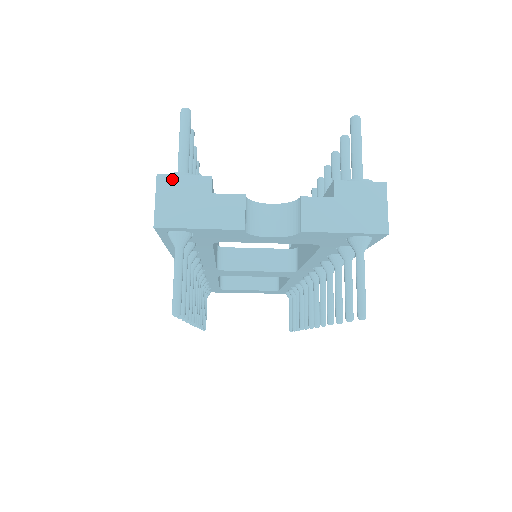
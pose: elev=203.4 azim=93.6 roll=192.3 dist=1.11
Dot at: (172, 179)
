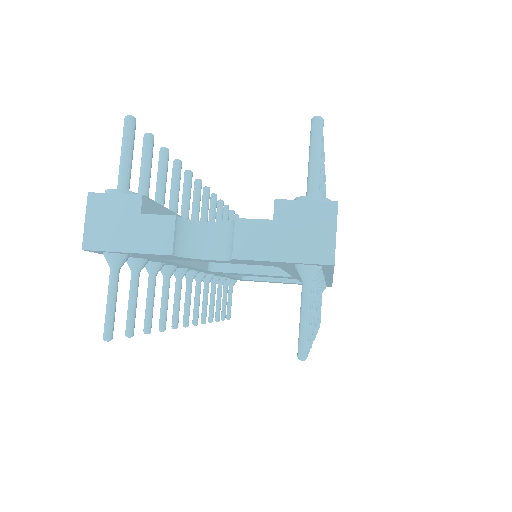
Dot at: (102, 198)
